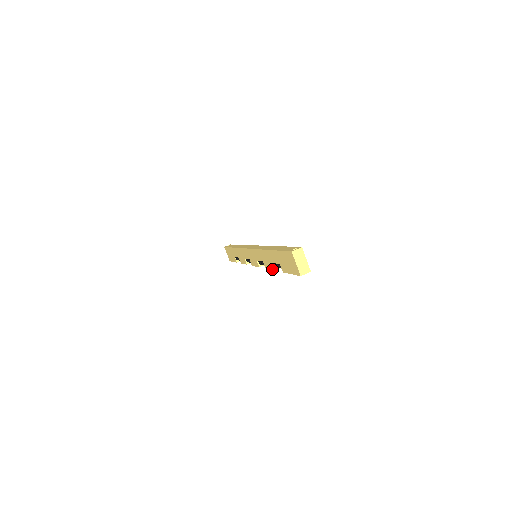
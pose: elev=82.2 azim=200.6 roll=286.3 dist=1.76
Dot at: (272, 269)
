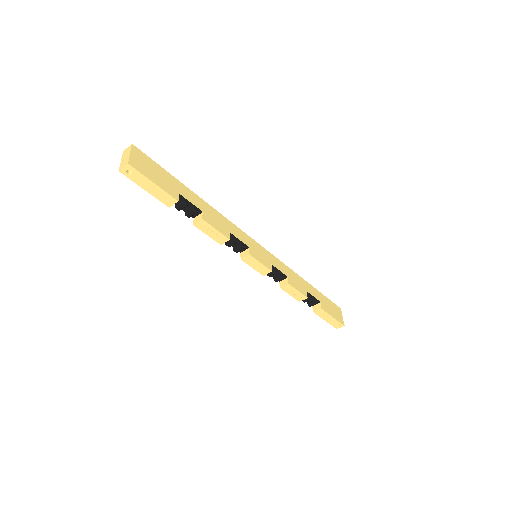
Dot at: (199, 229)
